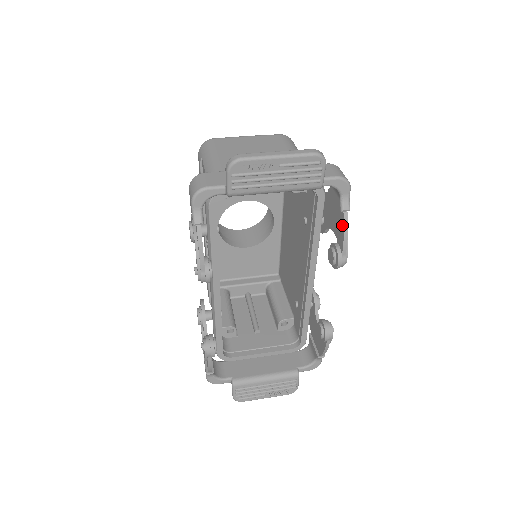
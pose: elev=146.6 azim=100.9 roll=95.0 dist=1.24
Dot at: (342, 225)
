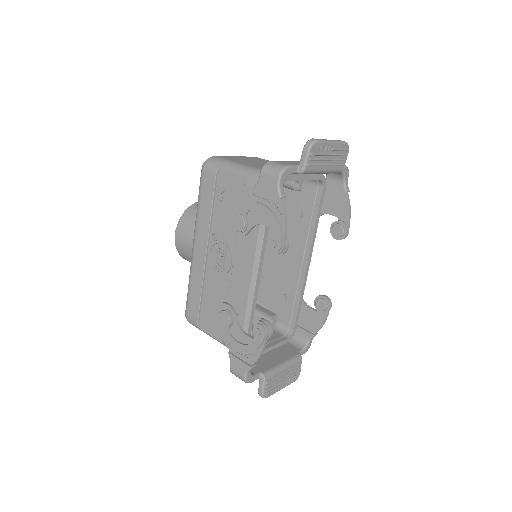
Dot at: (346, 203)
